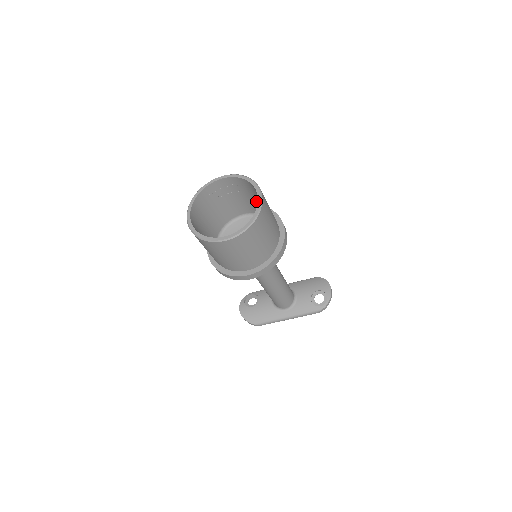
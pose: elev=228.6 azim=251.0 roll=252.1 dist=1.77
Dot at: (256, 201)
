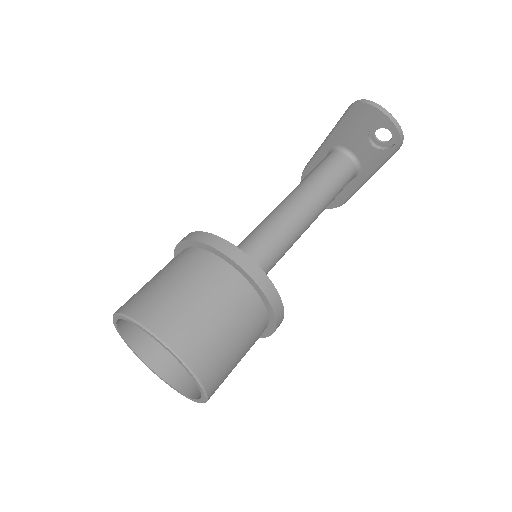
Dot at: occluded
